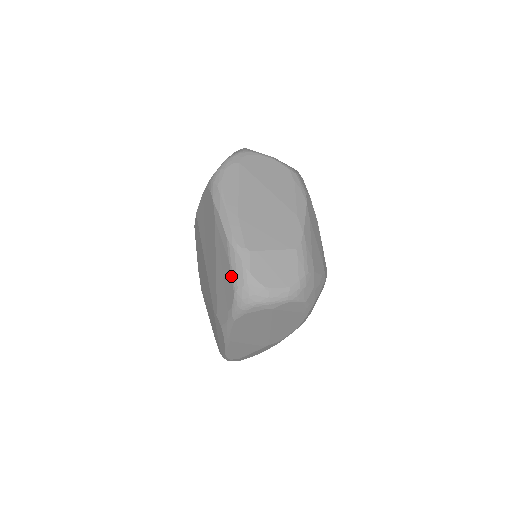
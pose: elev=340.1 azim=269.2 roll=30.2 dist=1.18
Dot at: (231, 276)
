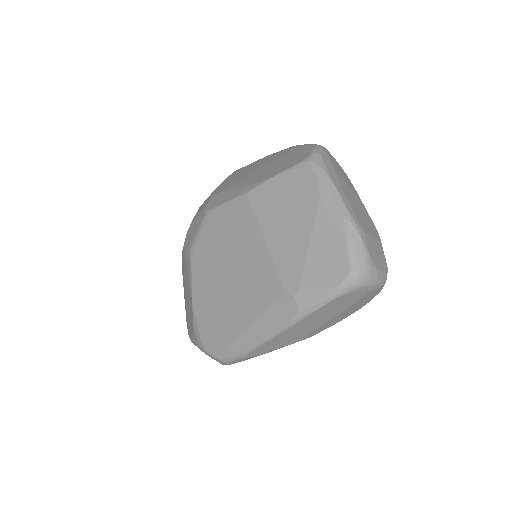
Dot at: (348, 252)
